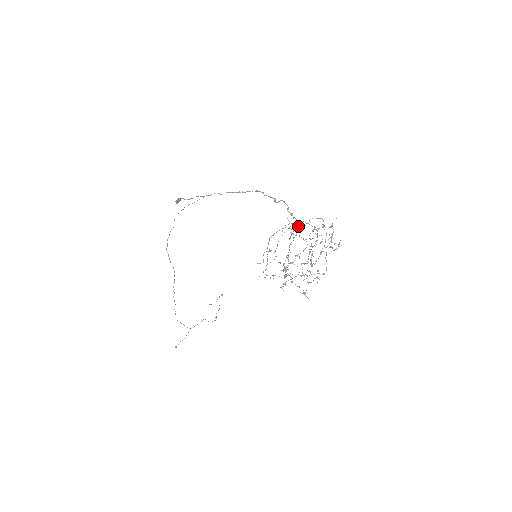
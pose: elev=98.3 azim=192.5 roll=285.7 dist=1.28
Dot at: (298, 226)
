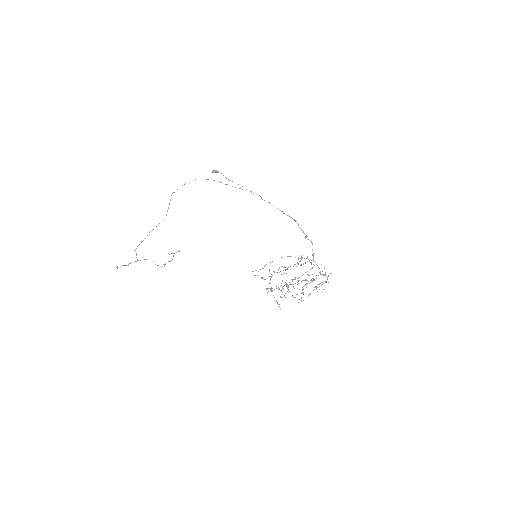
Dot at: (311, 264)
